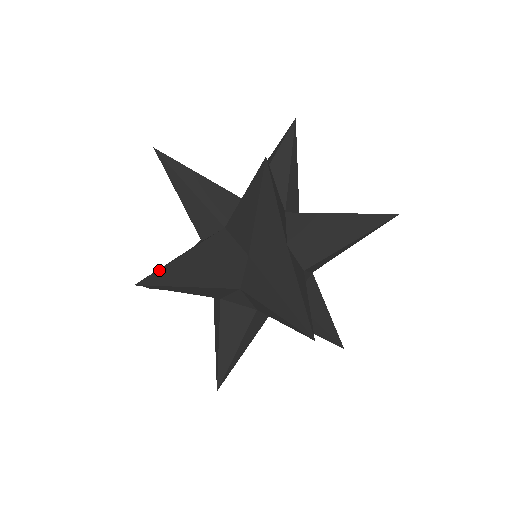
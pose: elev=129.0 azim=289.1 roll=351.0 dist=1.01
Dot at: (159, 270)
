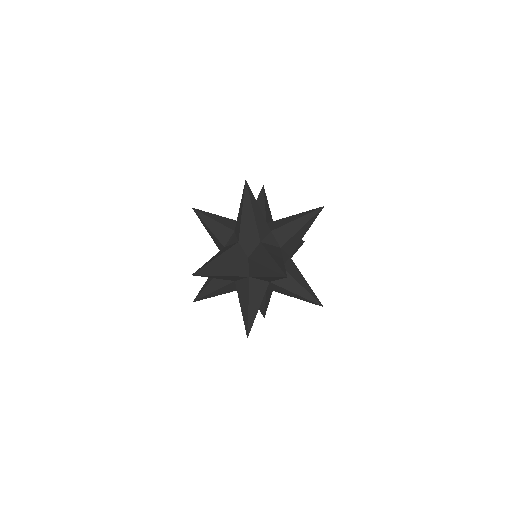
Dot at: occluded
